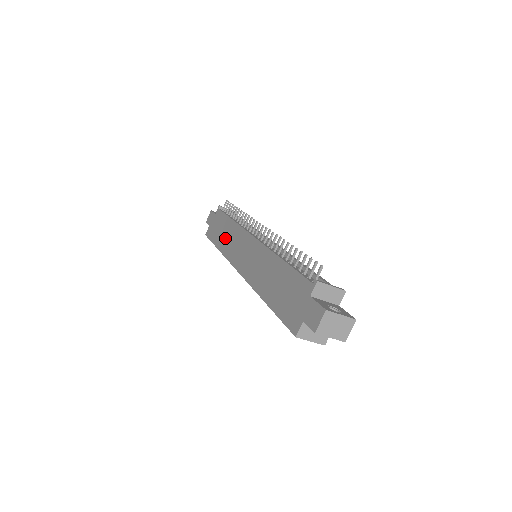
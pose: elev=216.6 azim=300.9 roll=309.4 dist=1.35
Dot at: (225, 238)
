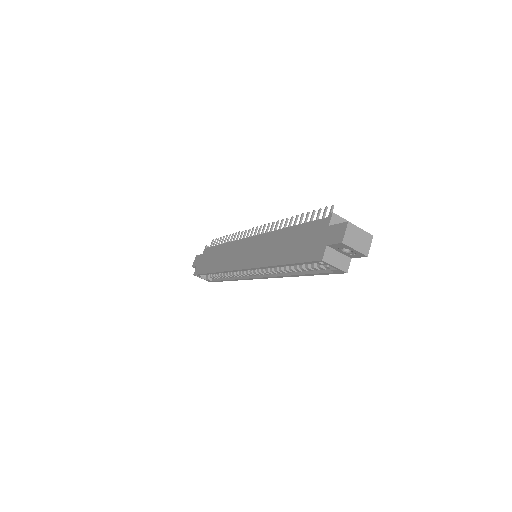
Dot at: (219, 260)
